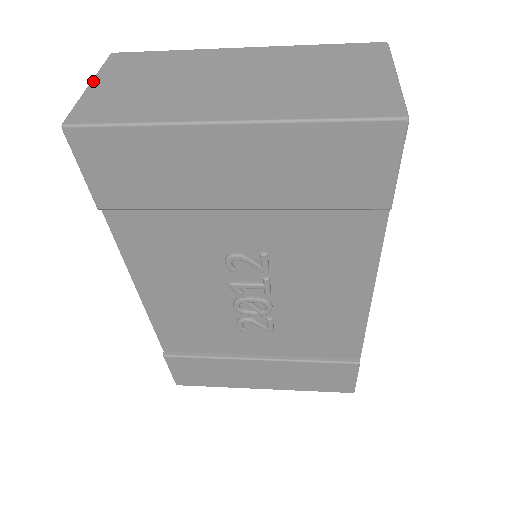
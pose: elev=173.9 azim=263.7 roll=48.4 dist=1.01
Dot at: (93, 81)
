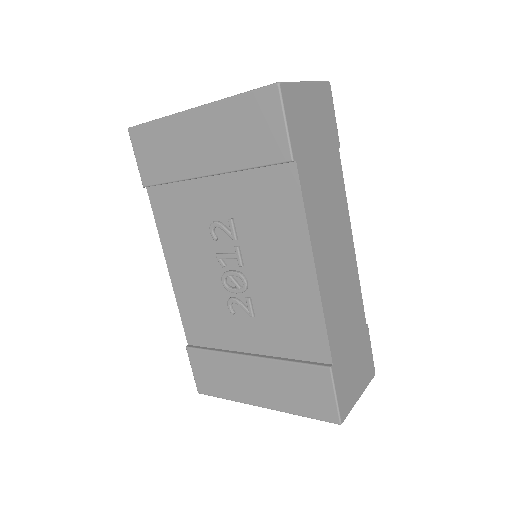
Dot at: occluded
